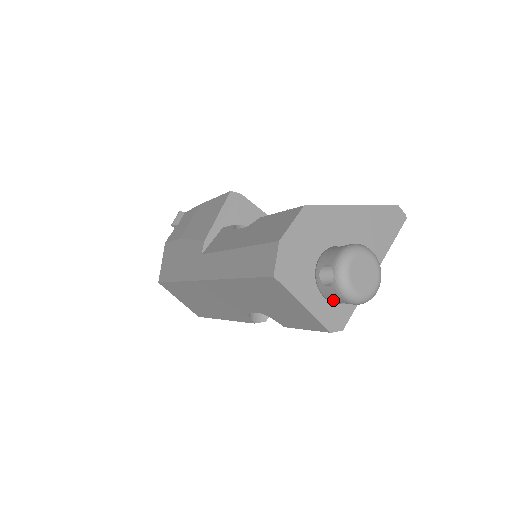
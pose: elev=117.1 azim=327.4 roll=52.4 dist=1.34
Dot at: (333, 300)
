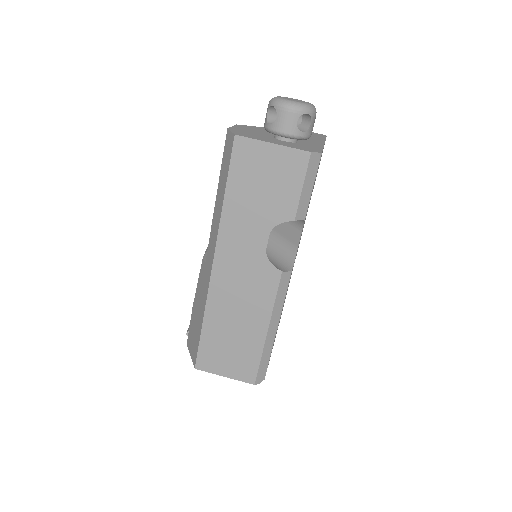
Dot at: (290, 127)
